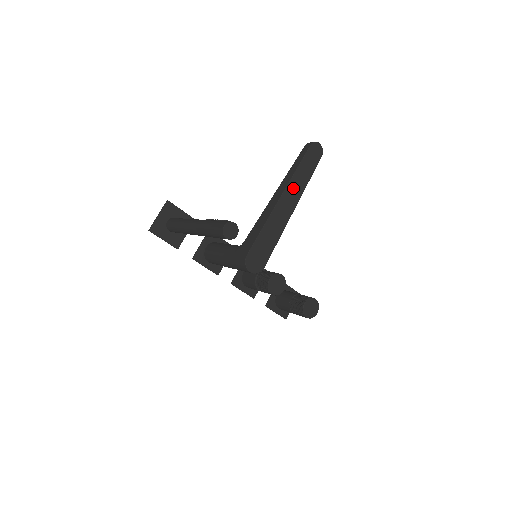
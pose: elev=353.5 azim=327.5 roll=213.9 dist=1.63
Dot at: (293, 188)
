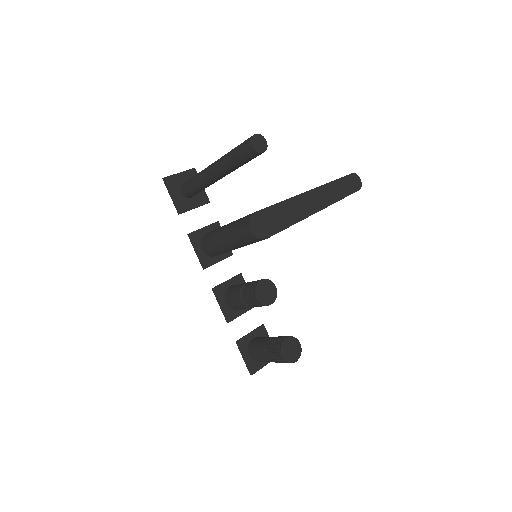
Dot at: (324, 193)
